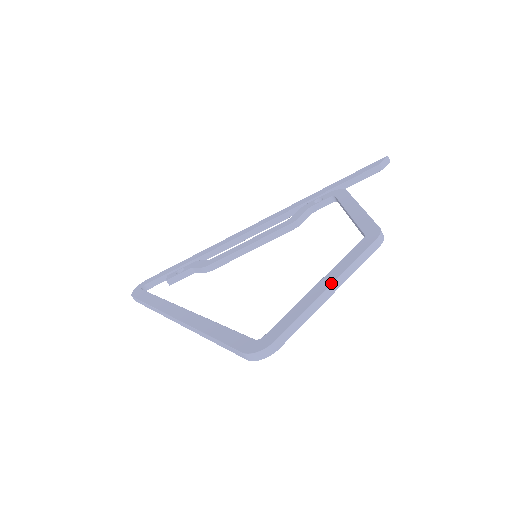
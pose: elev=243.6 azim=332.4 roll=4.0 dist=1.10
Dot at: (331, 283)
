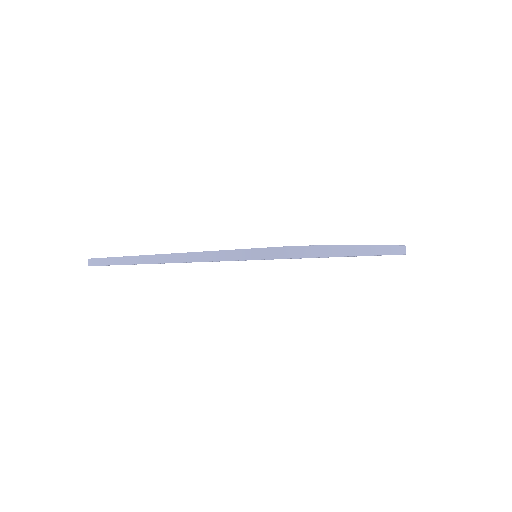
Dot at: (369, 245)
